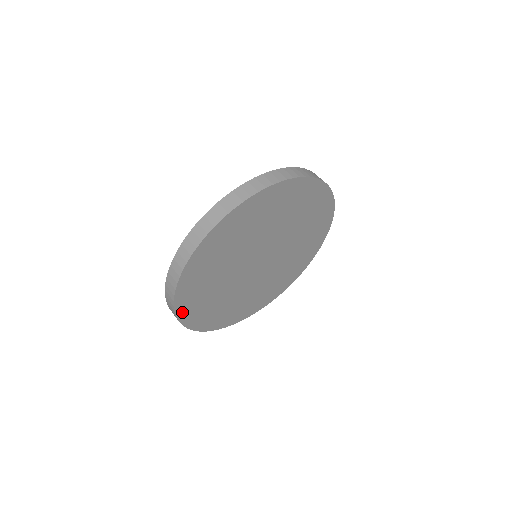
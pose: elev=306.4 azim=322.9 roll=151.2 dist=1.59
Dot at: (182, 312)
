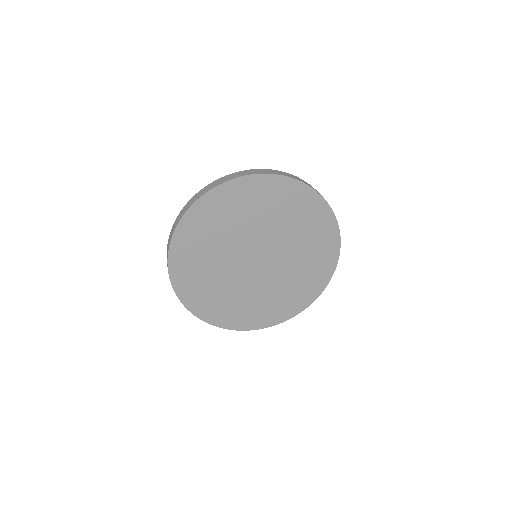
Dot at: (174, 262)
